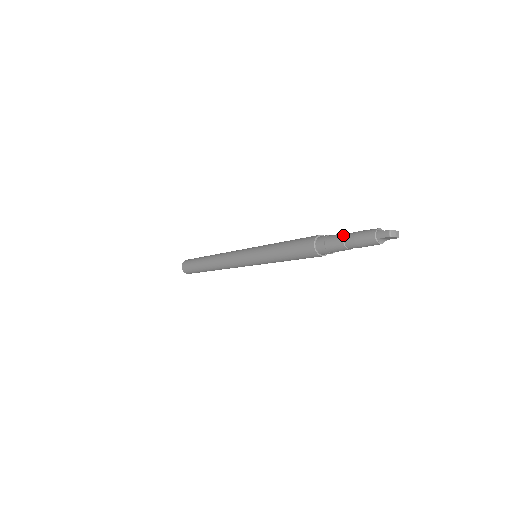
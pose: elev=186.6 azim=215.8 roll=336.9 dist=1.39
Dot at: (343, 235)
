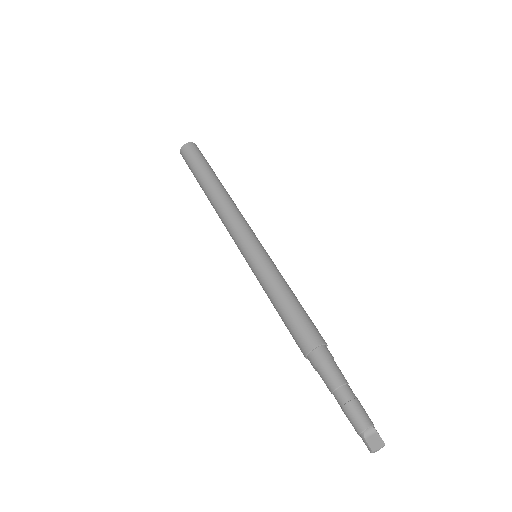
Dot at: (333, 389)
